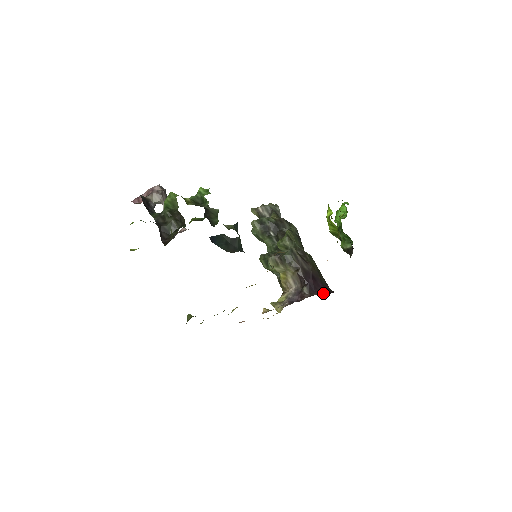
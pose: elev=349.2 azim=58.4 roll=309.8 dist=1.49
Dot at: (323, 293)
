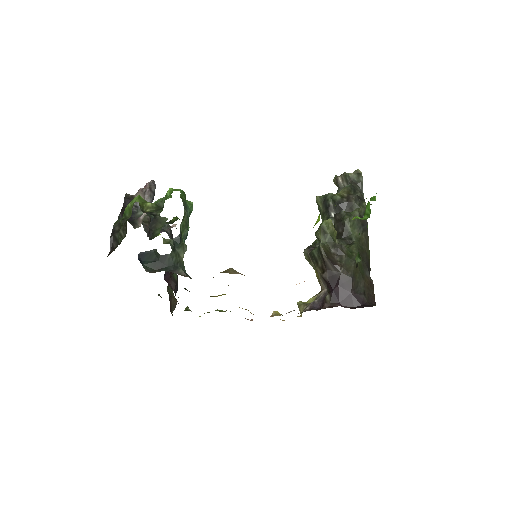
Dot at: (351, 305)
